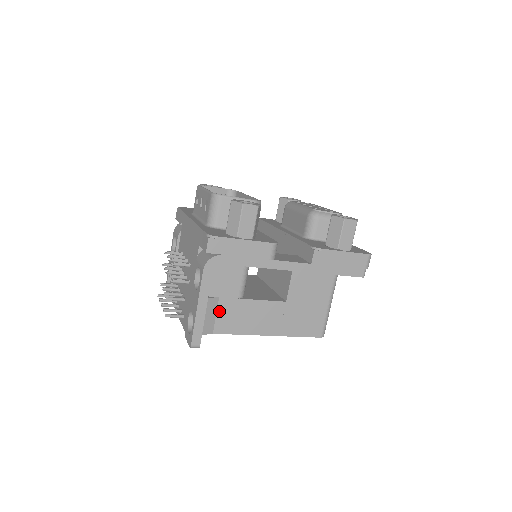
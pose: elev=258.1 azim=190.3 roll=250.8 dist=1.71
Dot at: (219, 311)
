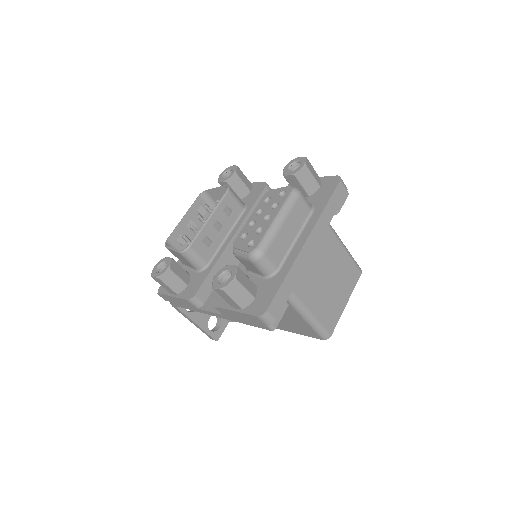
Dot at: occluded
